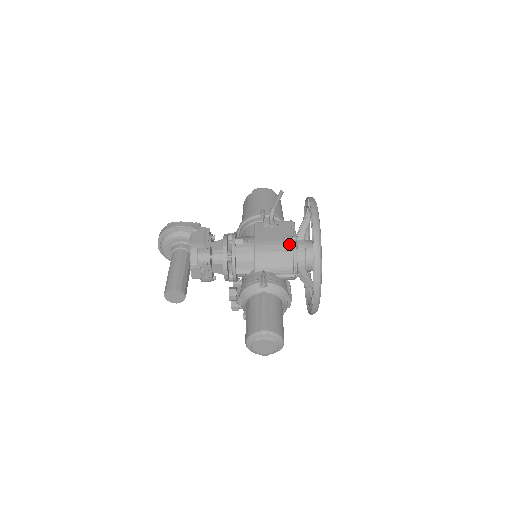
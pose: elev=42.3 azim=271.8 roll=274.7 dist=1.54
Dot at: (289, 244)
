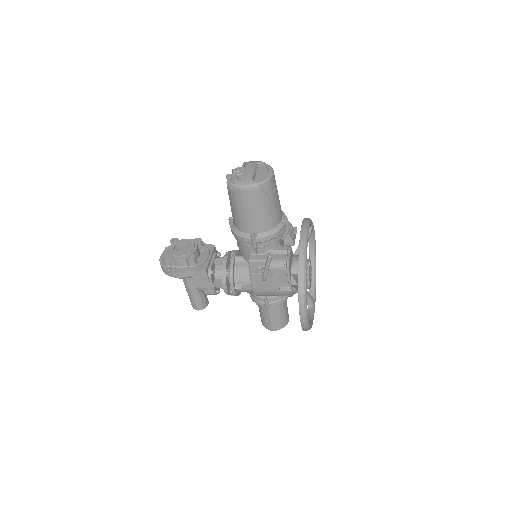
Dot at: (285, 293)
